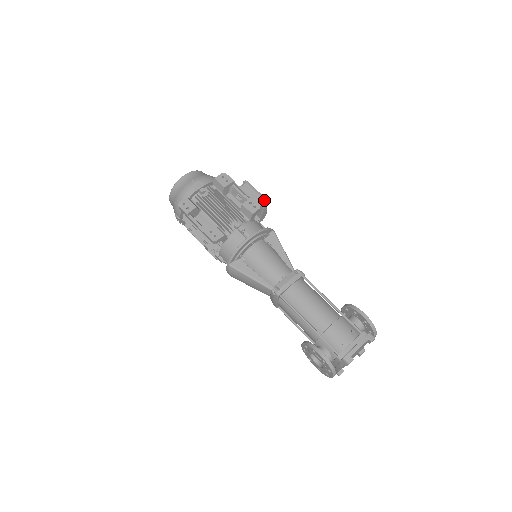
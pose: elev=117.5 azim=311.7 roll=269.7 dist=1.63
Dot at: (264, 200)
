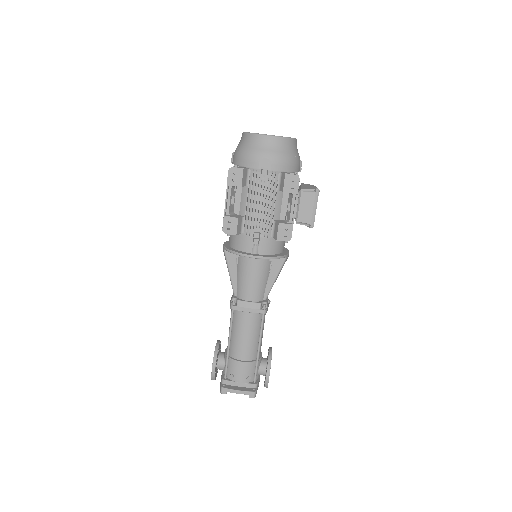
Dot at: (310, 224)
